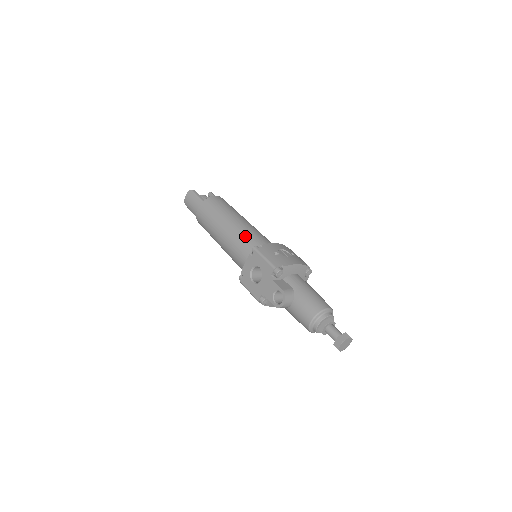
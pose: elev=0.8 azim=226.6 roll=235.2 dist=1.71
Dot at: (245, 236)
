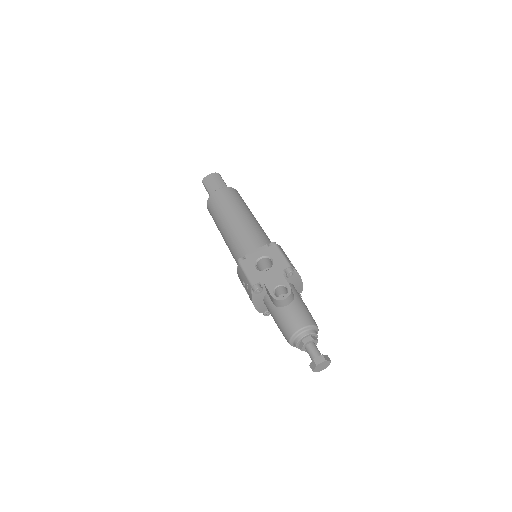
Dot at: (261, 232)
